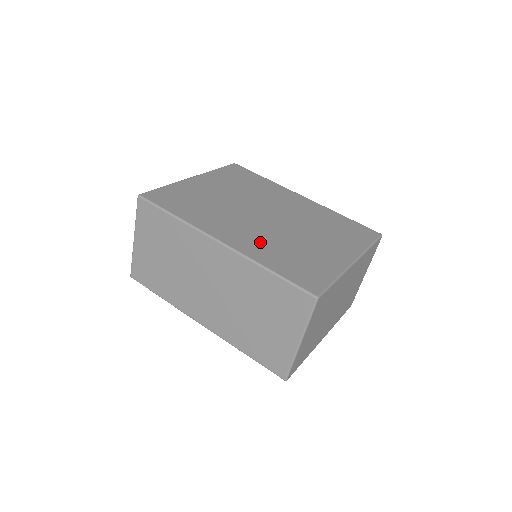
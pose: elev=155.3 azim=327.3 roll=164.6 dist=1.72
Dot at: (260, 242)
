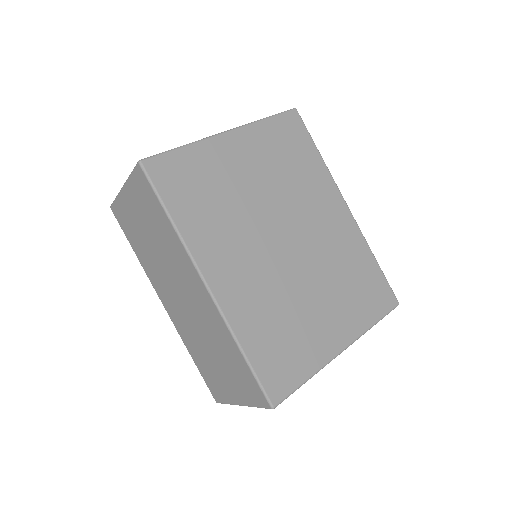
Dot at: (254, 296)
